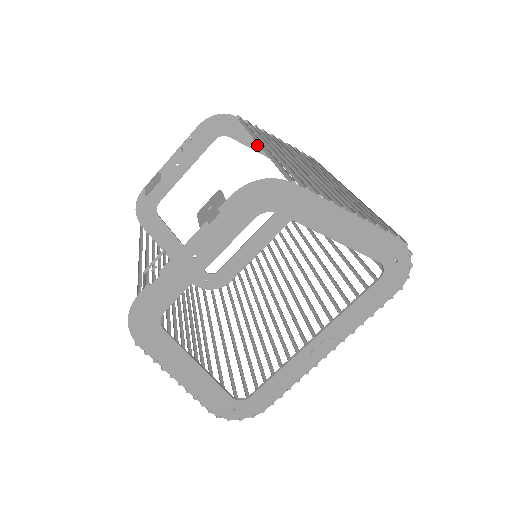
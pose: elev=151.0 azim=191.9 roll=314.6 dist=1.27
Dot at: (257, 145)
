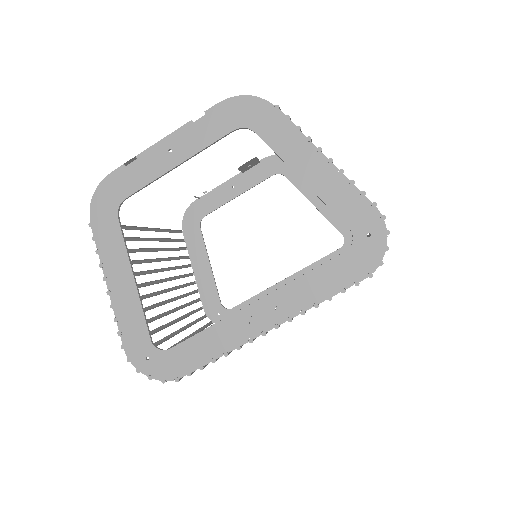
Dot at: (309, 192)
